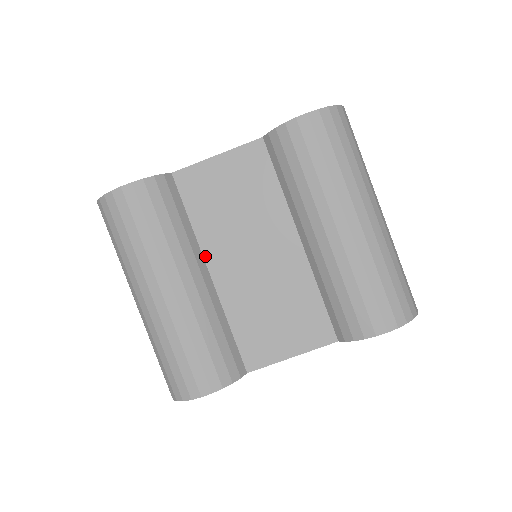
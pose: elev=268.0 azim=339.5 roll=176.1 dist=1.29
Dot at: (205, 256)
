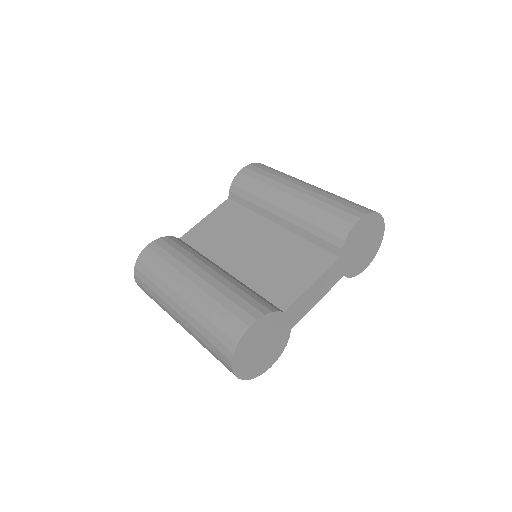
Dot at: (218, 264)
